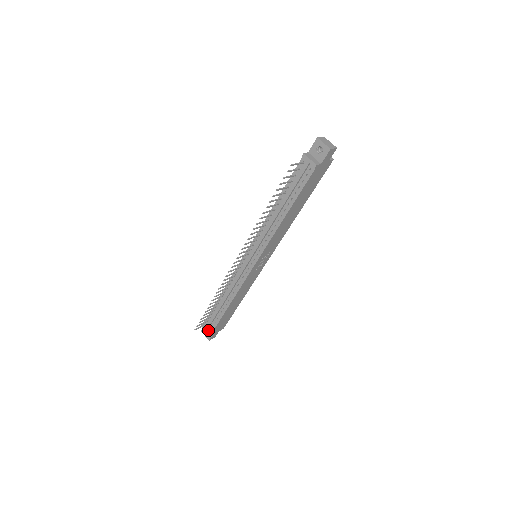
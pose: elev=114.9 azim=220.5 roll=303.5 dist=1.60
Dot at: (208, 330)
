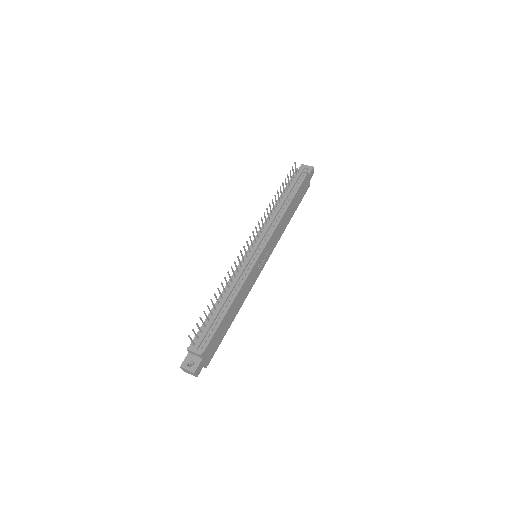
Dot at: (197, 351)
